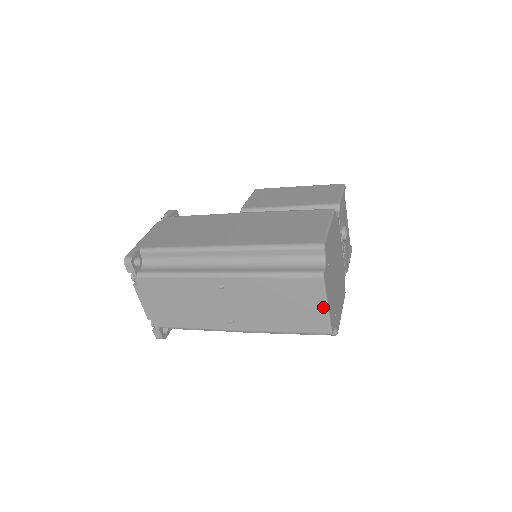
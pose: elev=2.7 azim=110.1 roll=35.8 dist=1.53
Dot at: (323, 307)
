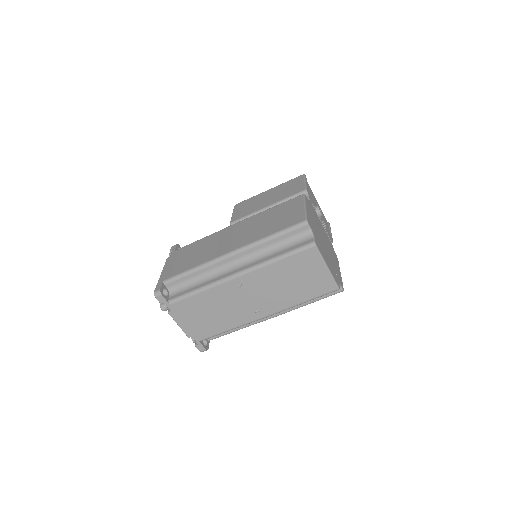
Dot at: (324, 269)
